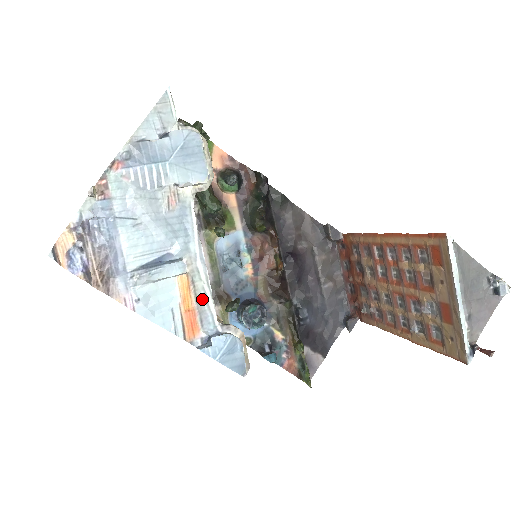
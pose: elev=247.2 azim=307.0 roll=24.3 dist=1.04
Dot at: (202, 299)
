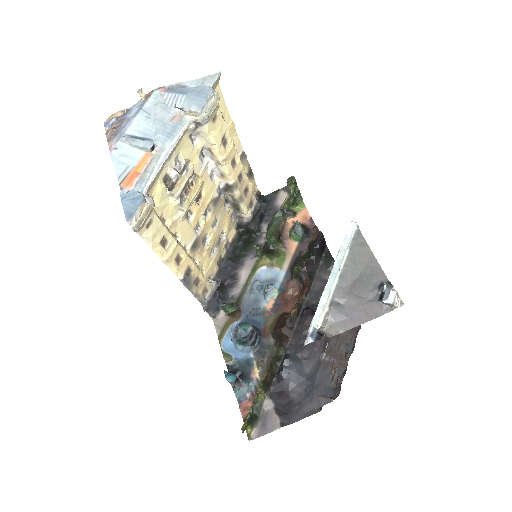
Dot at: (148, 172)
